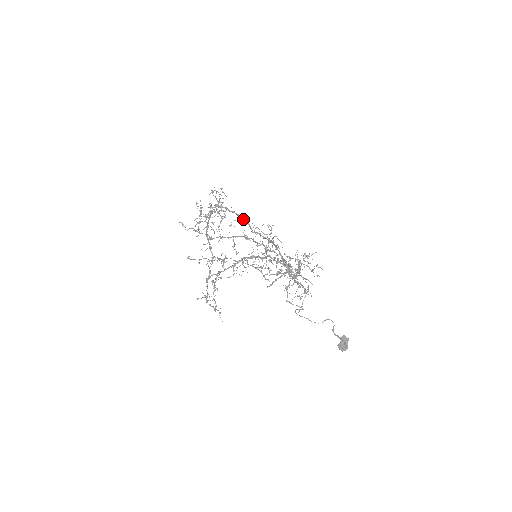
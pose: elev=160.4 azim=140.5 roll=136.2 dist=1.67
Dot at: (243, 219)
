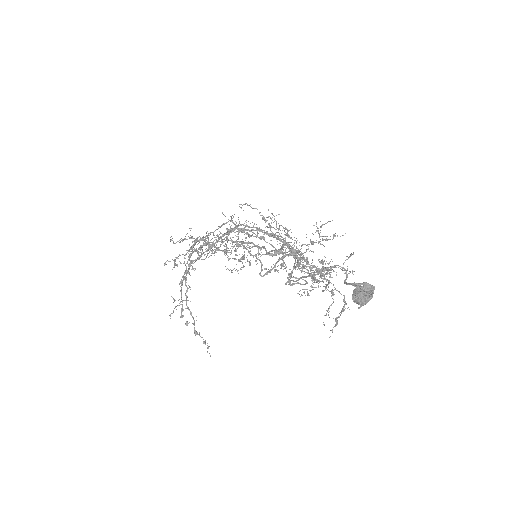
Dot at: (258, 246)
